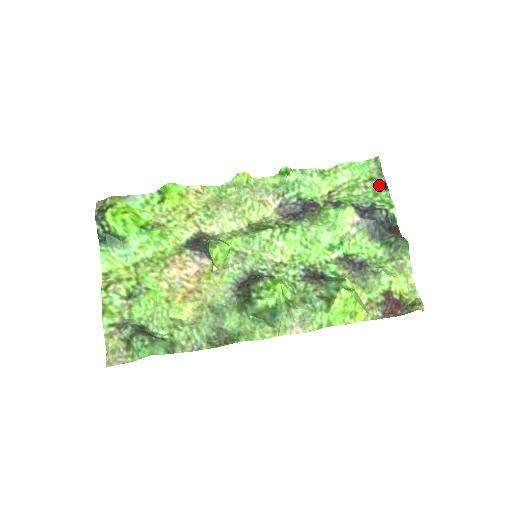
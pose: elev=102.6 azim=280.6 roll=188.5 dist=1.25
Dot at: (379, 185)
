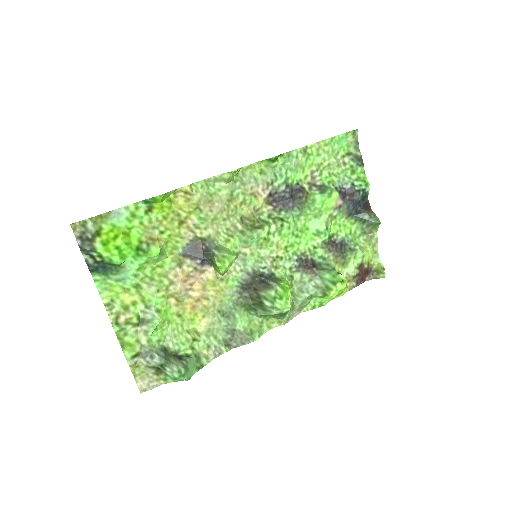
Dot at: (355, 160)
